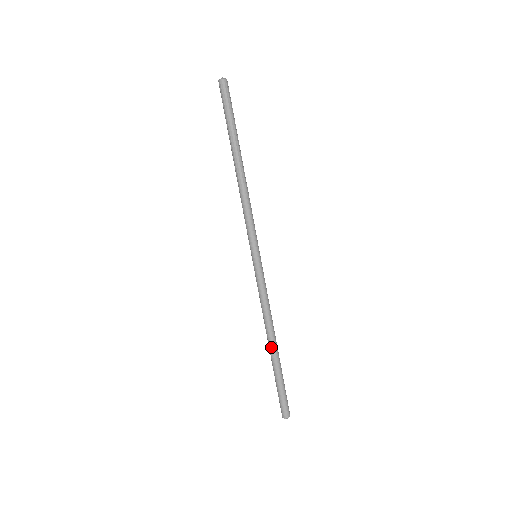
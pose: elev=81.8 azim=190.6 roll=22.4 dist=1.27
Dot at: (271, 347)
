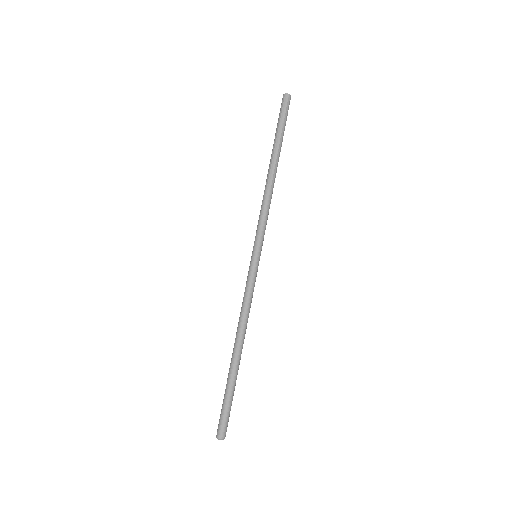
Dot at: (235, 352)
